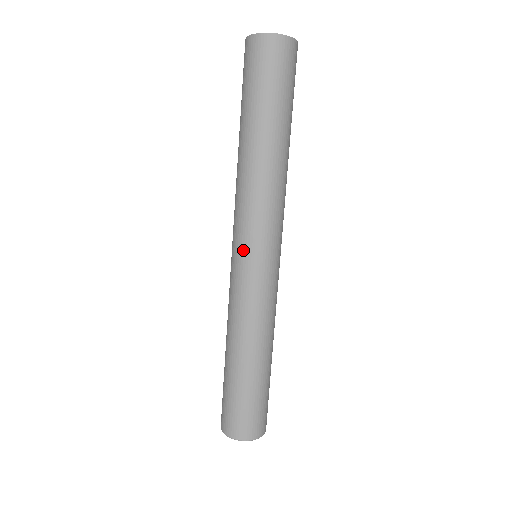
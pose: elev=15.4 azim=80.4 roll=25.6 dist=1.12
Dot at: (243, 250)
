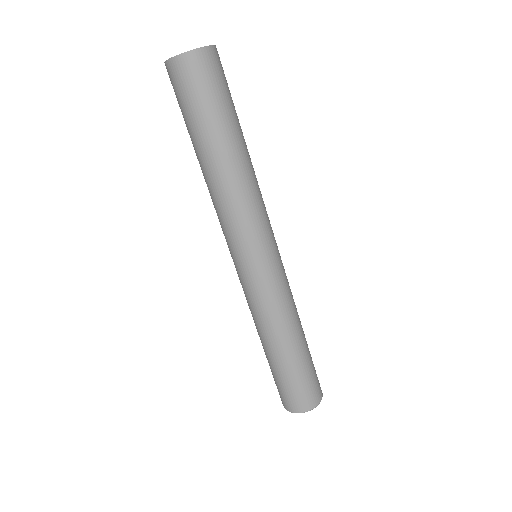
Dot at: (232, 257)
